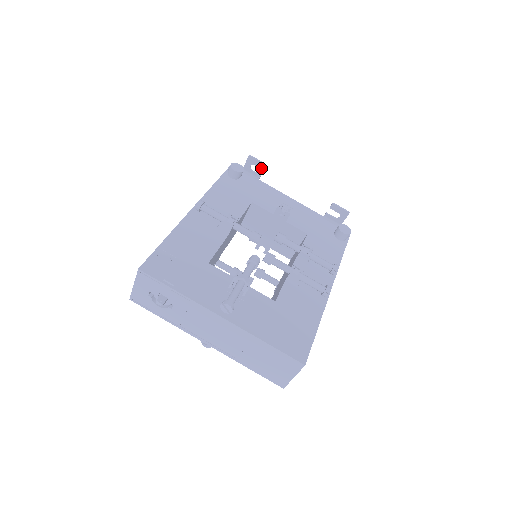
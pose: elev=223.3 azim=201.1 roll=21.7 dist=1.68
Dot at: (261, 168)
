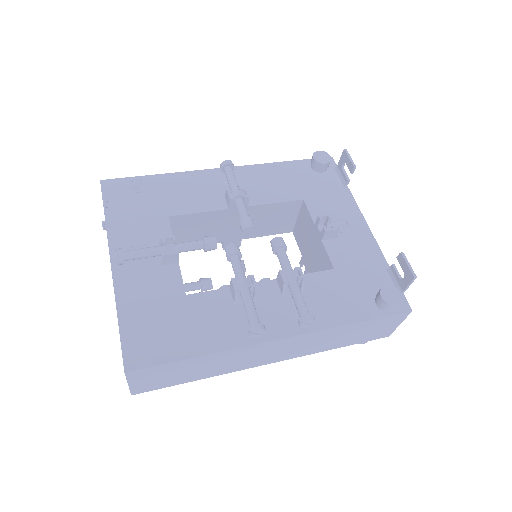
Dot at: (350, 170)
